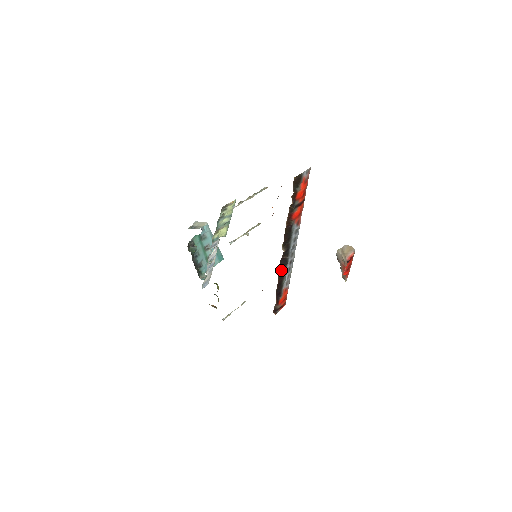
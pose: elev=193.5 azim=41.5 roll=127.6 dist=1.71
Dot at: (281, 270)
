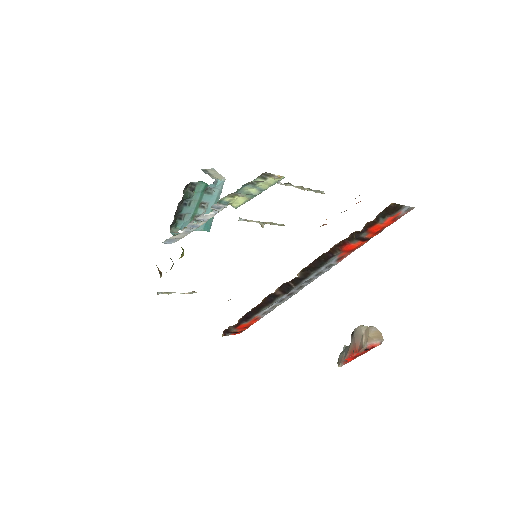
Dot at: (274, 294)
